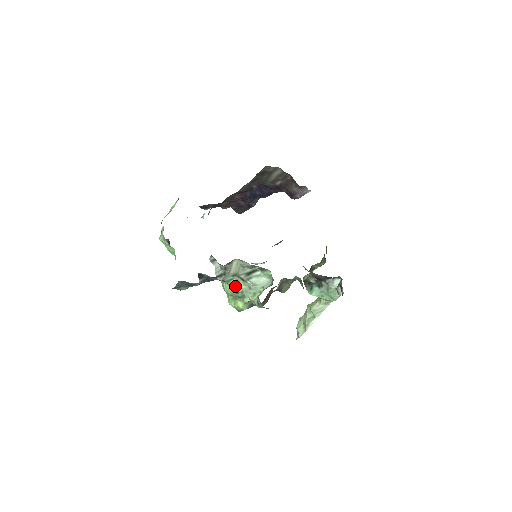
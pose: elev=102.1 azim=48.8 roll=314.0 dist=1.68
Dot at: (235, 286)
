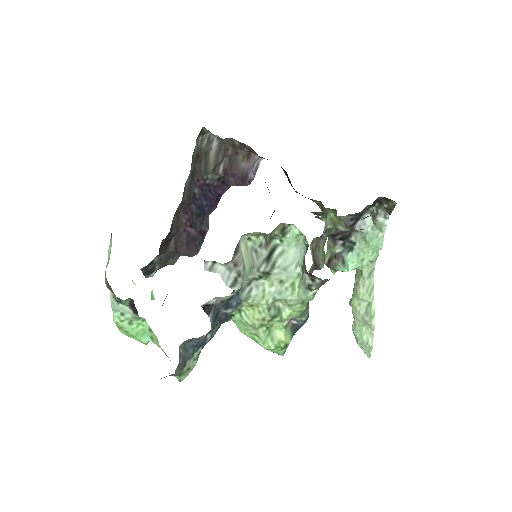
Dot at: (260, 298)
